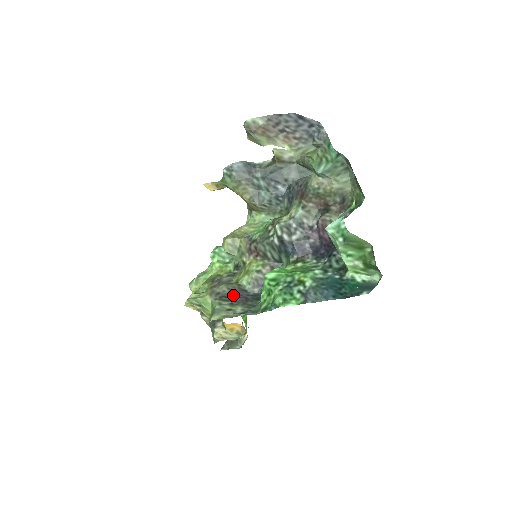
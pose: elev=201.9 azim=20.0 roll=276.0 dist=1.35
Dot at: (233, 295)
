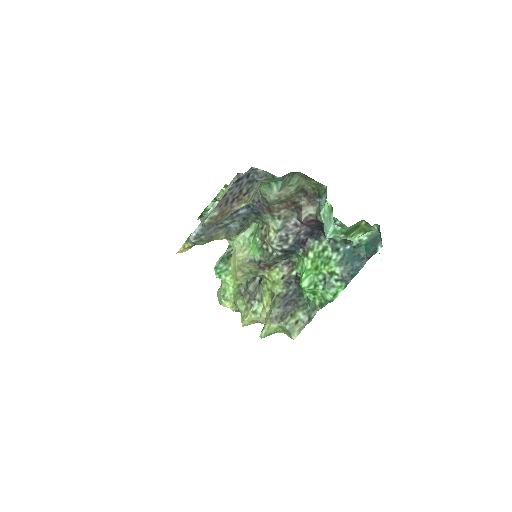
Dot at: (285, 309)
